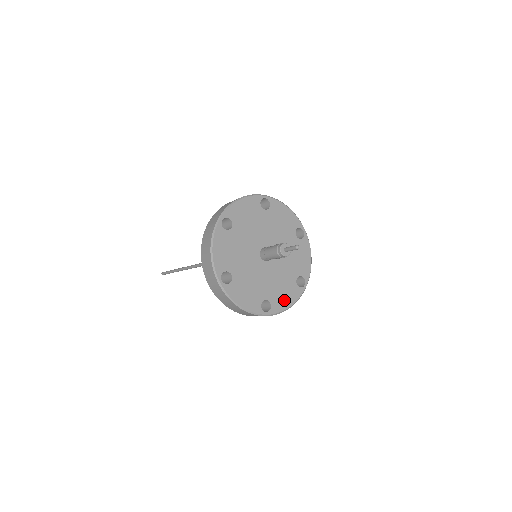
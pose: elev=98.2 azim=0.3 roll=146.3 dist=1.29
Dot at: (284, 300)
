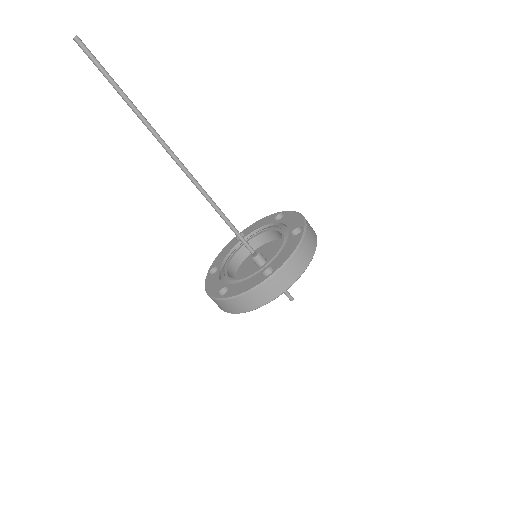
Dot at: occluded
